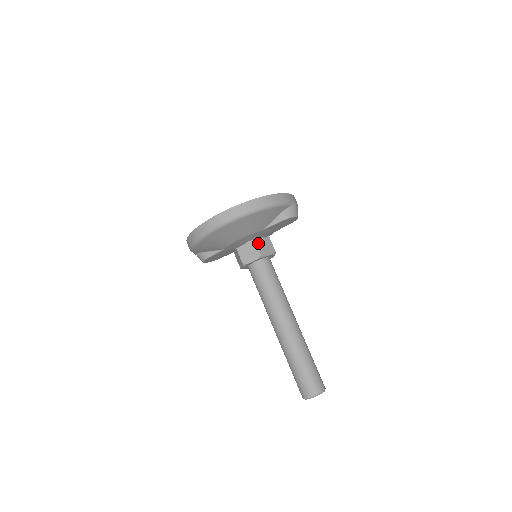
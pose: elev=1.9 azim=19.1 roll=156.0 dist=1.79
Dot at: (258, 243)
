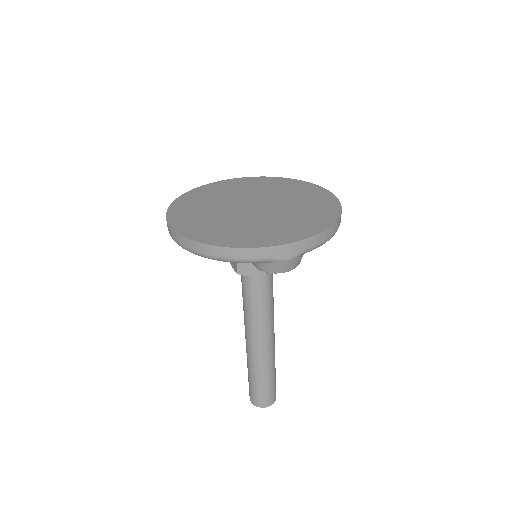
Dot at: occluded
